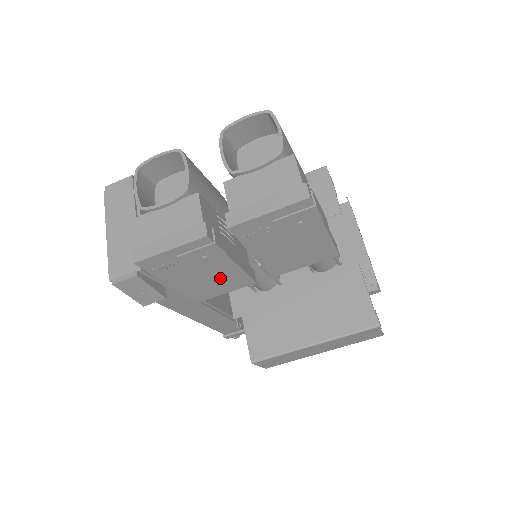
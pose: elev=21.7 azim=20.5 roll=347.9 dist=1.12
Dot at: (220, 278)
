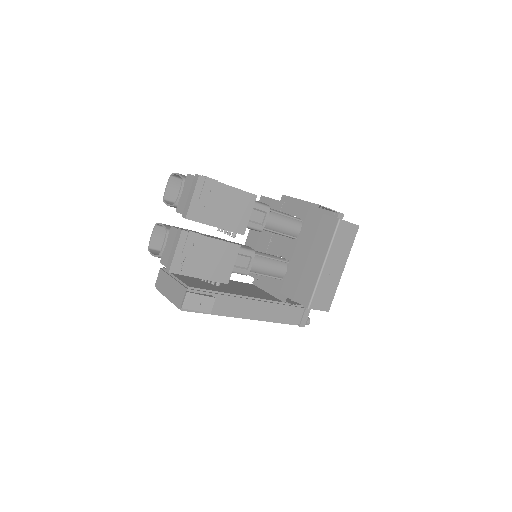
Dot at: (218, 255)
